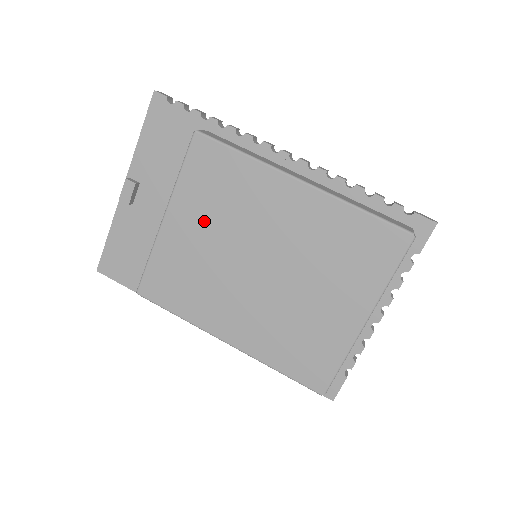
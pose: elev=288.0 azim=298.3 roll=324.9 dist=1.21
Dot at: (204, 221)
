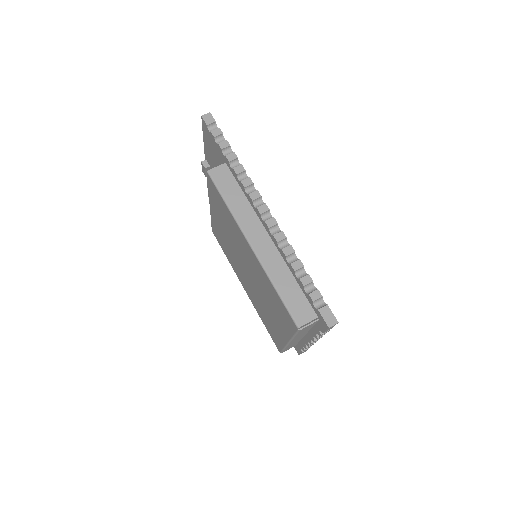
Dot at: (223, 224)
